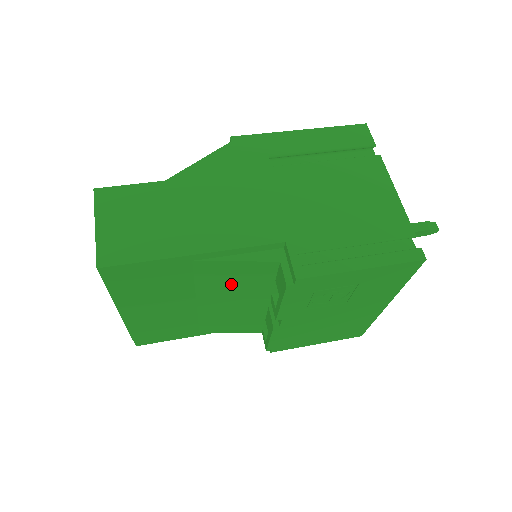
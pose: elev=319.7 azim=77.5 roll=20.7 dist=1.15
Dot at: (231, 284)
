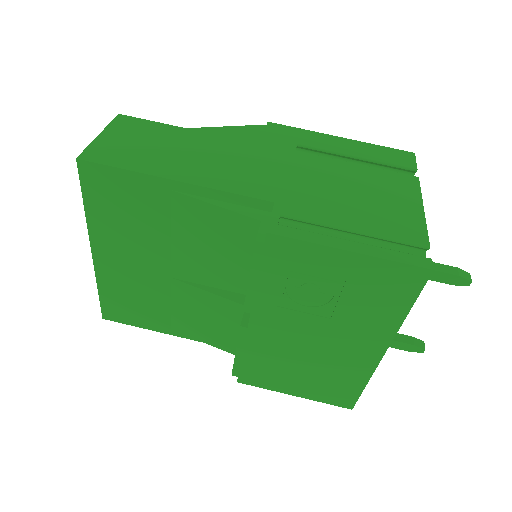
Dot at: (208, 247)
